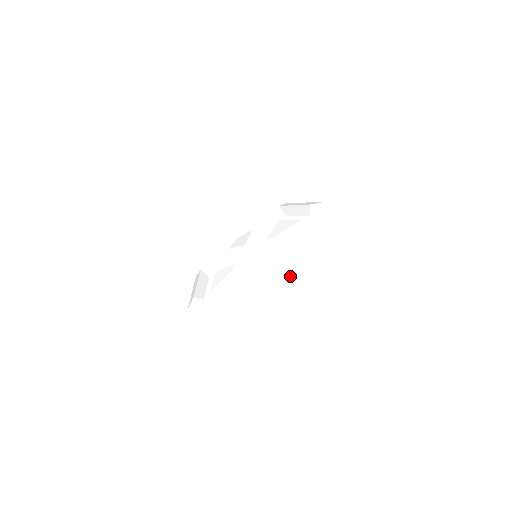
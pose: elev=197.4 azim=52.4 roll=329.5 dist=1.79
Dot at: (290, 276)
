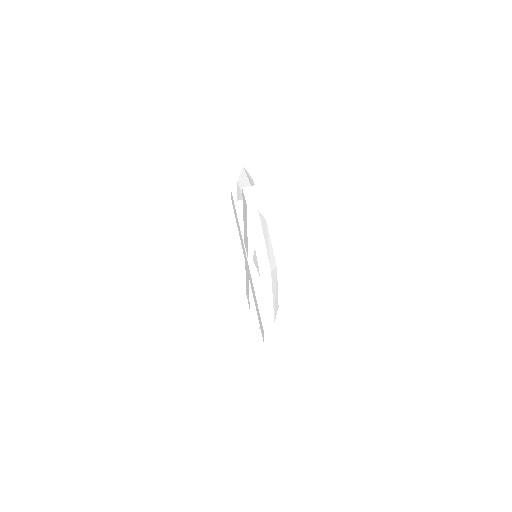
Dot at: (260, 259)
